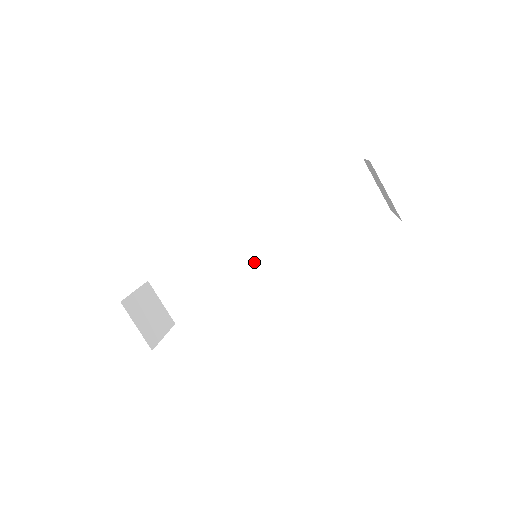
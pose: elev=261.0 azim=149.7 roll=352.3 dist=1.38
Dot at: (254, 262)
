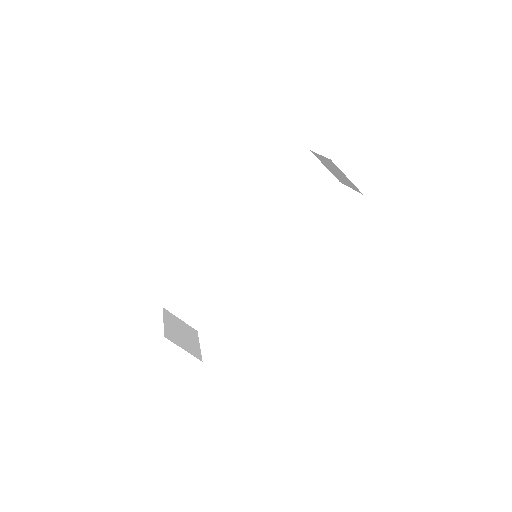
Dot at: (248, 259)
